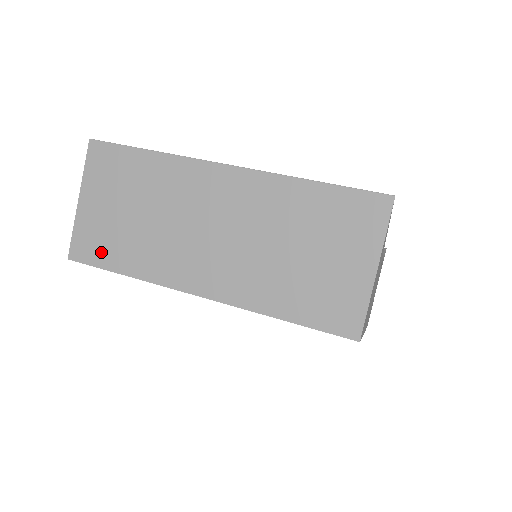
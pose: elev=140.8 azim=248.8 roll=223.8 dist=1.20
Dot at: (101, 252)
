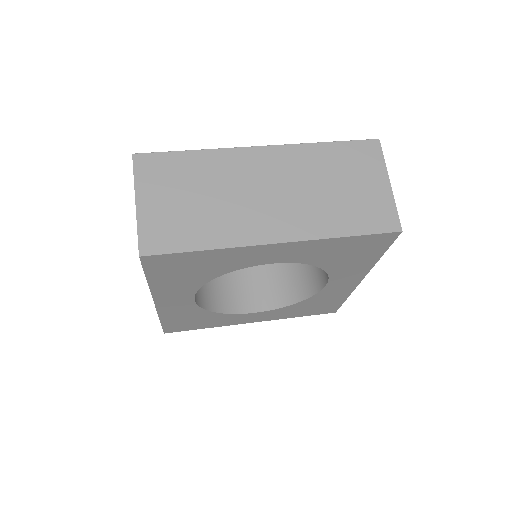
Dot at: (174, 239)
